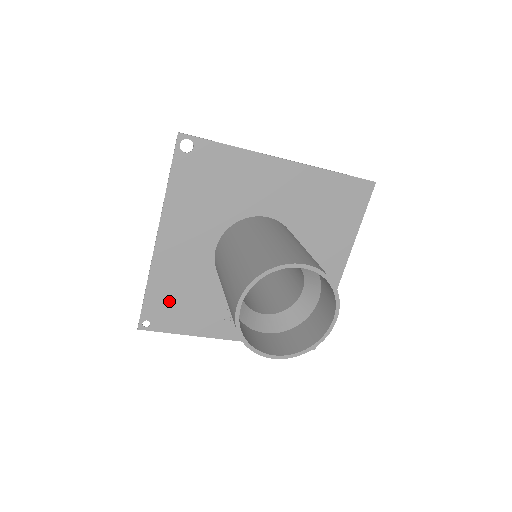
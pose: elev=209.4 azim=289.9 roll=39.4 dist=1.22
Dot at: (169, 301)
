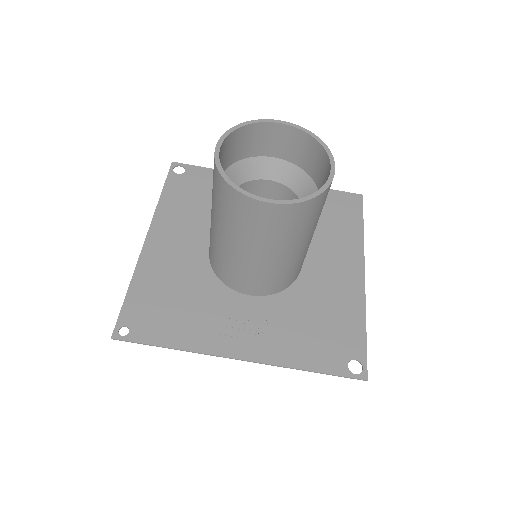
Dot at: (155, 303)
